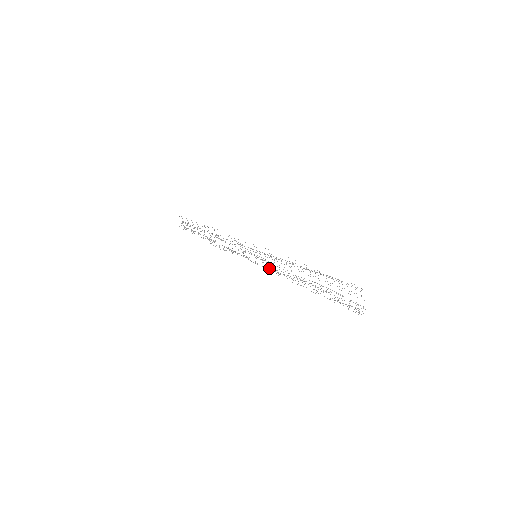
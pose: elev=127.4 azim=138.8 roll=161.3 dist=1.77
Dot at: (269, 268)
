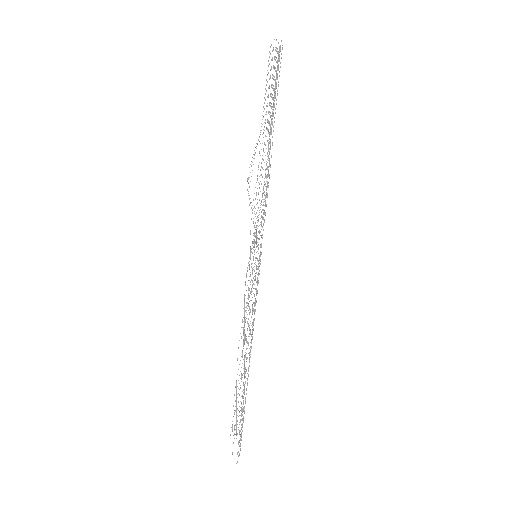
Dot at: occluded
